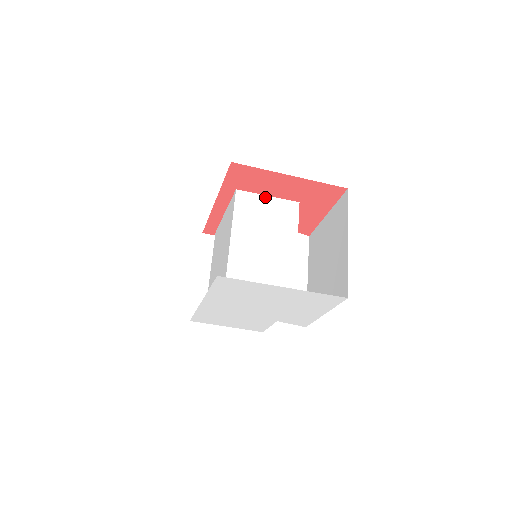
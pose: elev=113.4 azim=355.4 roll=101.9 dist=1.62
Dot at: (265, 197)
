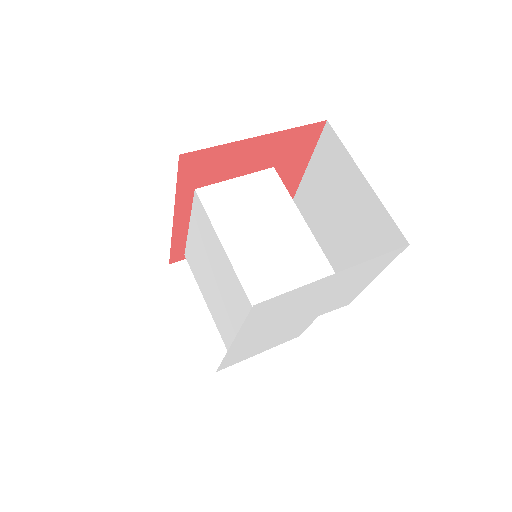
Dot at: (233, 181)
